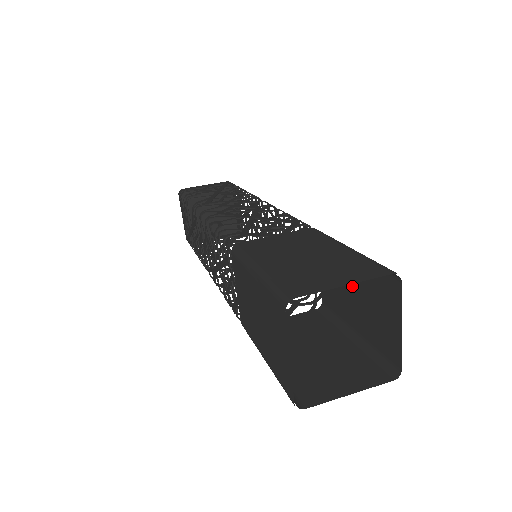
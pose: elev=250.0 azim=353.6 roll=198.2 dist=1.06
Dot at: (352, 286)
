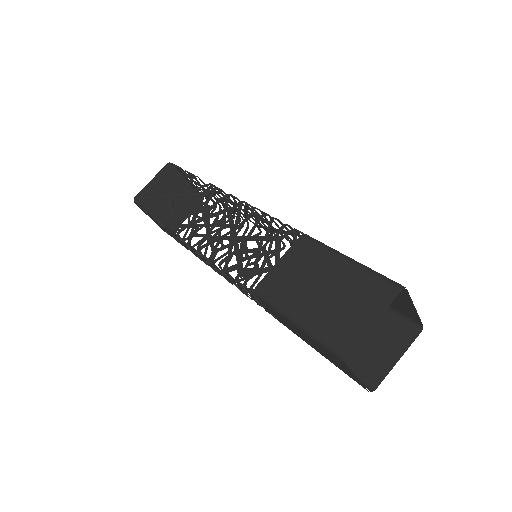
Dot at: occluded
